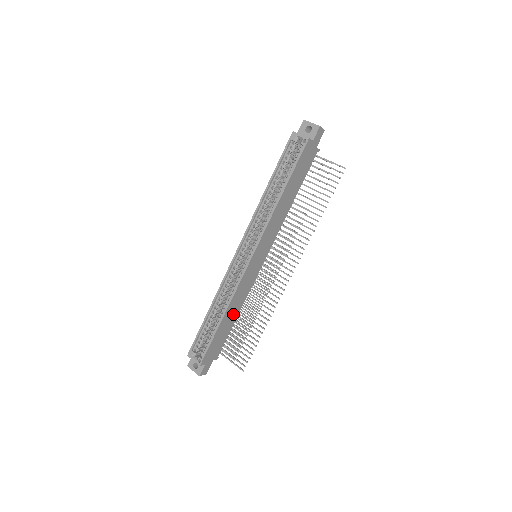
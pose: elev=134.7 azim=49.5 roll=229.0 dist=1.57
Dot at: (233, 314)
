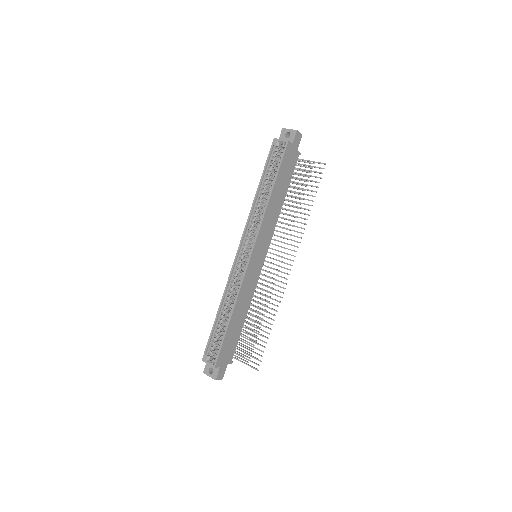
Dot at: (241, 314)
